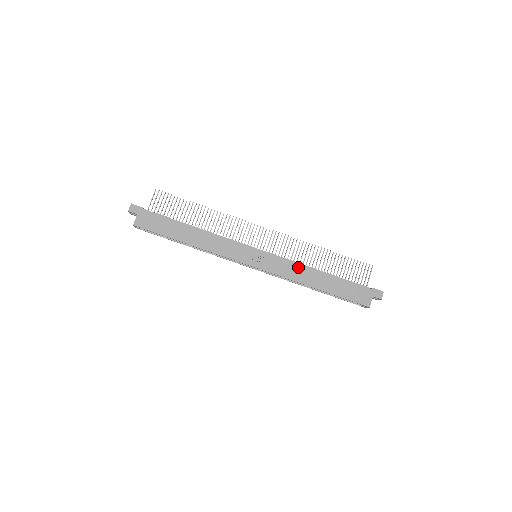
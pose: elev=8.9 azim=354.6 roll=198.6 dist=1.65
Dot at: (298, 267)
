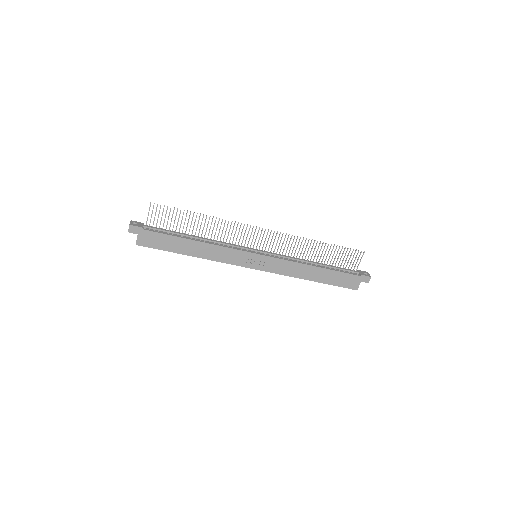
Dot at: (295, 265)
